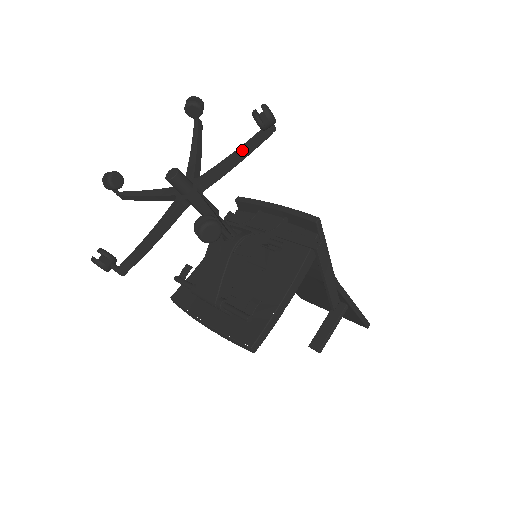
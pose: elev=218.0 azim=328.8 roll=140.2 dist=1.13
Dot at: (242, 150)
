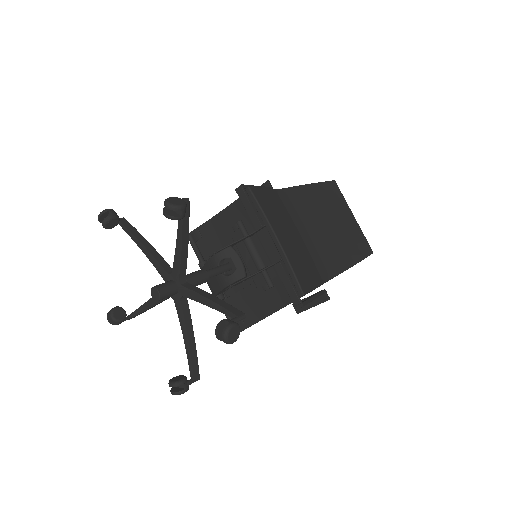
Dot at: occluded
